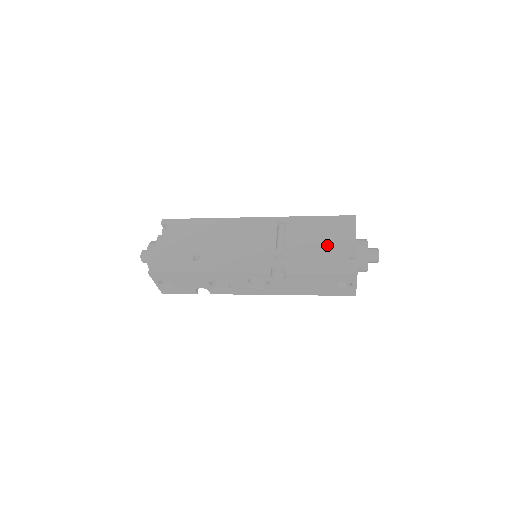
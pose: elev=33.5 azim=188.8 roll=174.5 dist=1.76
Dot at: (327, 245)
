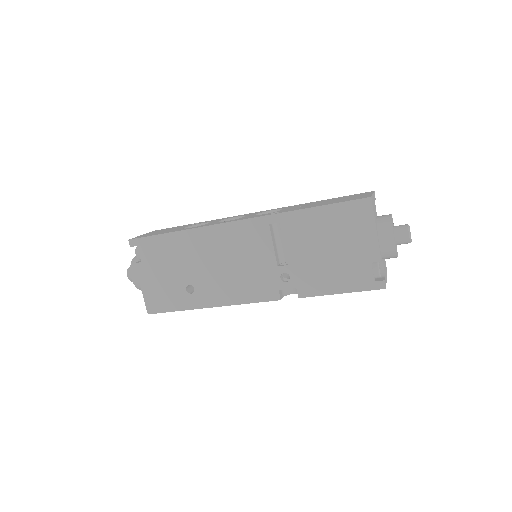
Dot at: (340, 252)
